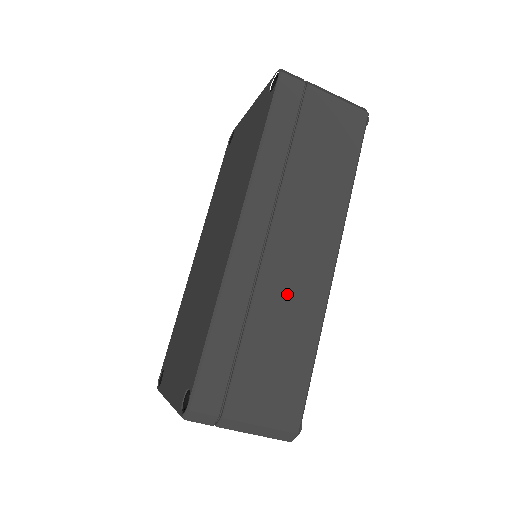
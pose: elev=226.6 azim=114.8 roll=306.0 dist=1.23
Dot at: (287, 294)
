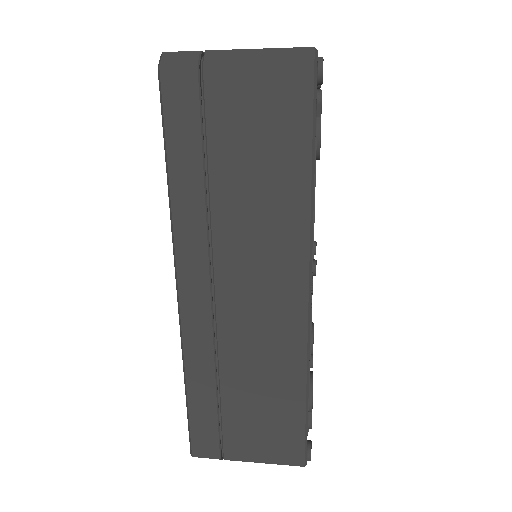
Dot at: (255, 348)
